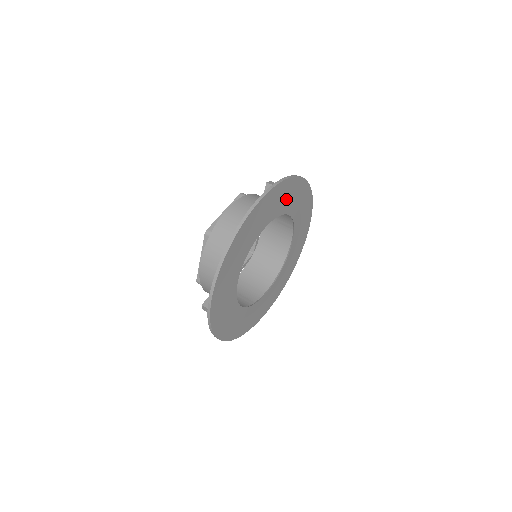
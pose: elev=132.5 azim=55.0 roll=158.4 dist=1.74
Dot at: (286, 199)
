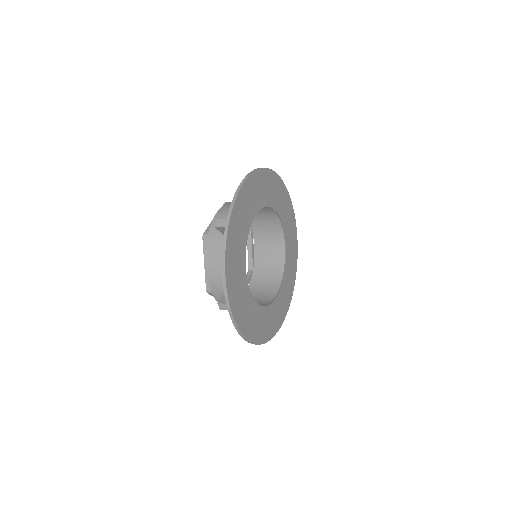
Dot at: (288, 223)
